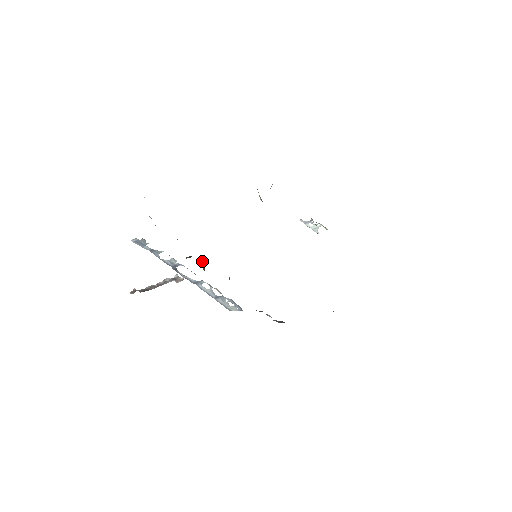
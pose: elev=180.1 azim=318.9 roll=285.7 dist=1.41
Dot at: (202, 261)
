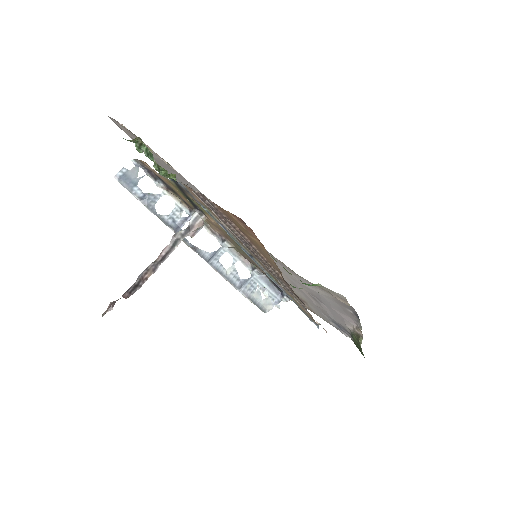
Dot at: occluded
